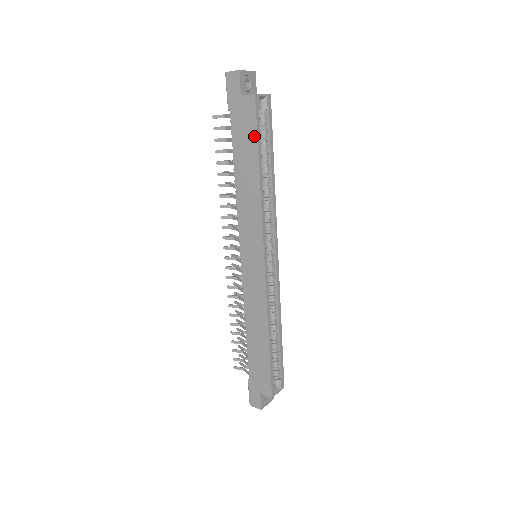
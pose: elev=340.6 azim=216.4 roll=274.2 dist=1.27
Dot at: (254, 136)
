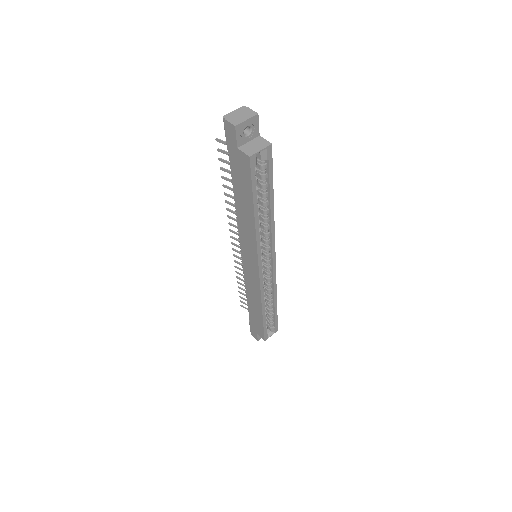
Dot at: (249, 188)
